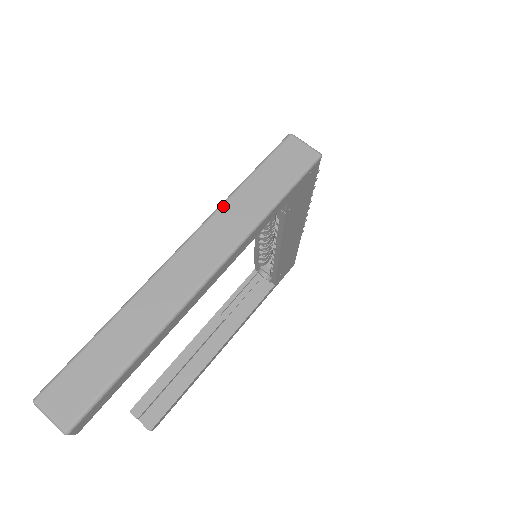
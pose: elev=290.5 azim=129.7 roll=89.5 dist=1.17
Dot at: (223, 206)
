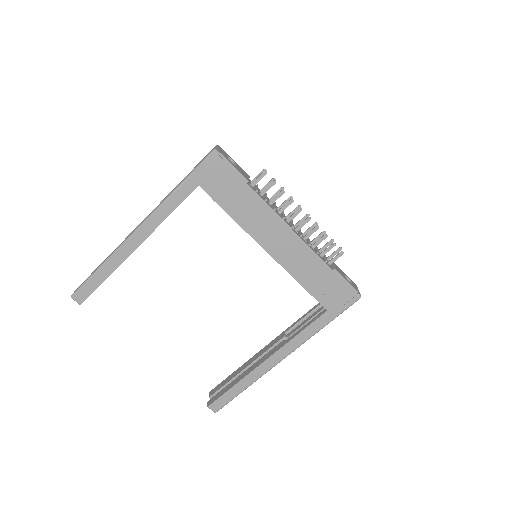
Dot at: occluded
